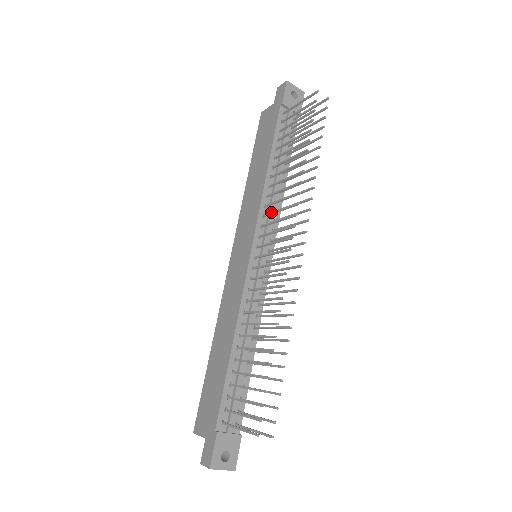
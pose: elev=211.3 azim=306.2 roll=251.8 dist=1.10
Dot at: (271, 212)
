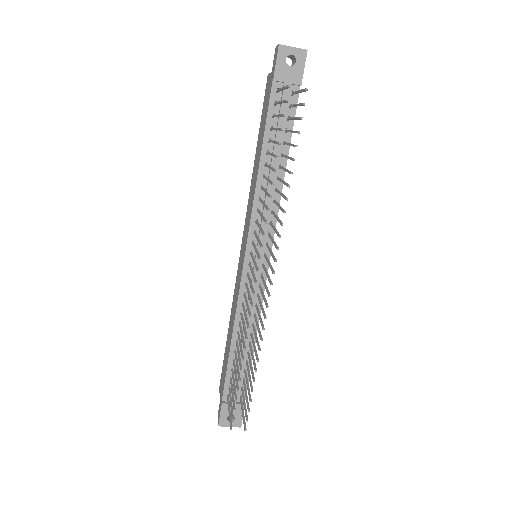
Dot at: (257, 223)
